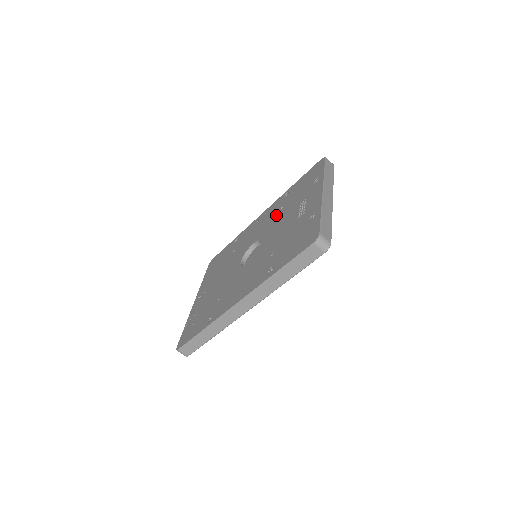
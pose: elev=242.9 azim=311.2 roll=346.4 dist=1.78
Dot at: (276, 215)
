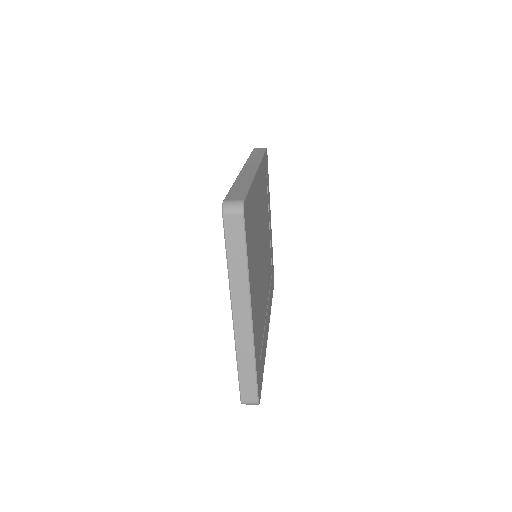
Dot at: occluded
